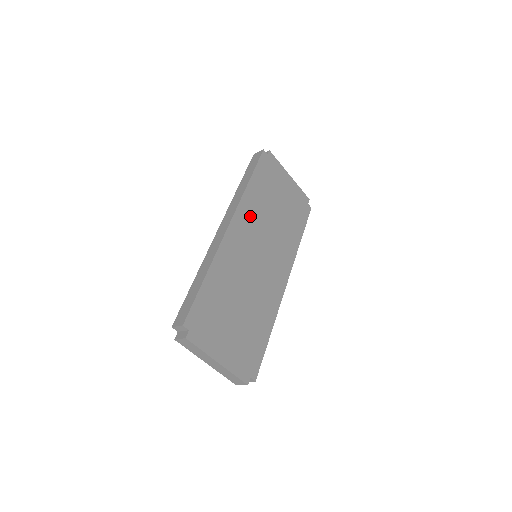
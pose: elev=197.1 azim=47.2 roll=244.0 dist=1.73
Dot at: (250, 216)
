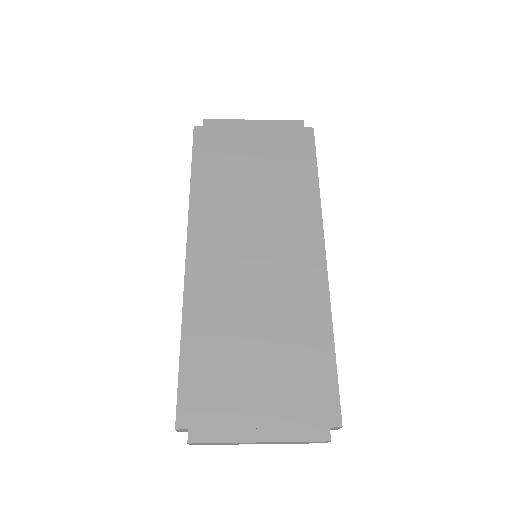
Dot at: (214, 218)
